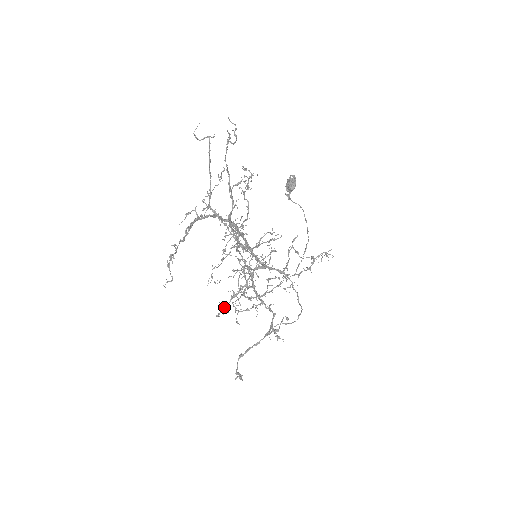
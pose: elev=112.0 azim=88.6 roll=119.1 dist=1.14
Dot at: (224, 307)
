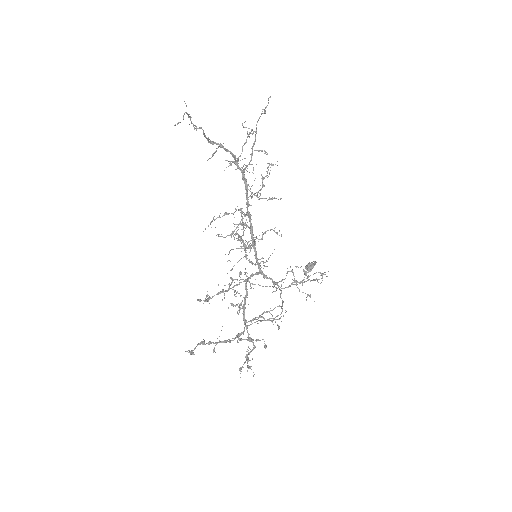
Dot at: occluded
